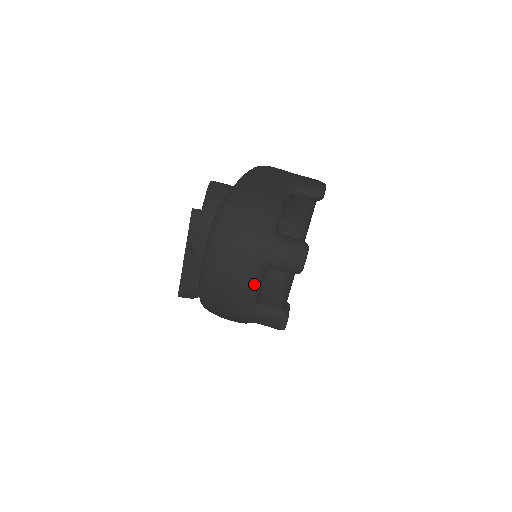
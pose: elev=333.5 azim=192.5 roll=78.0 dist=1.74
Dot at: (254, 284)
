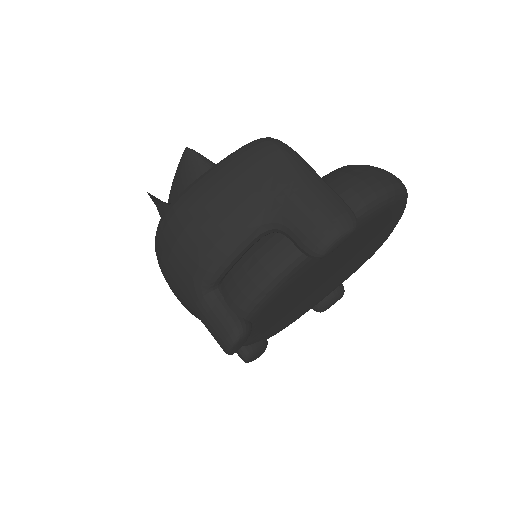
Dot at: occluded
